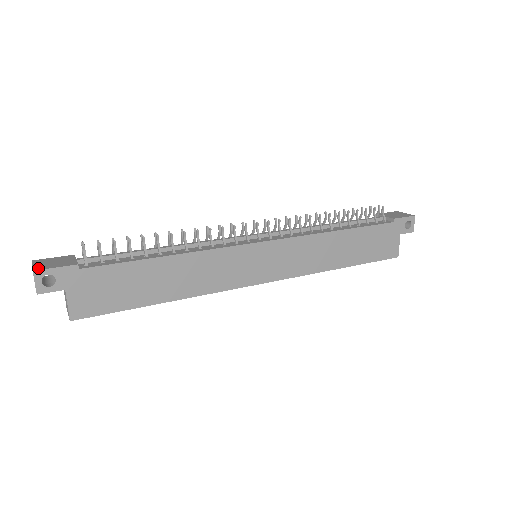
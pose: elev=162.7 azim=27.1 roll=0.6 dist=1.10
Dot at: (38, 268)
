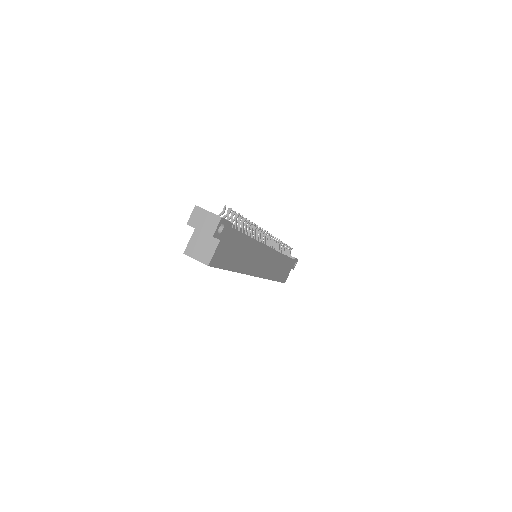
Dot at: occluded
